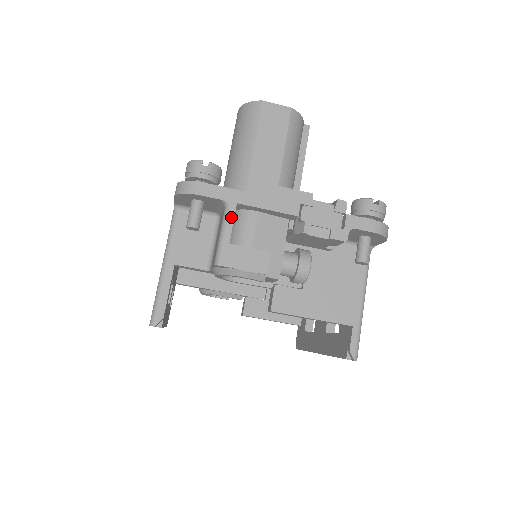
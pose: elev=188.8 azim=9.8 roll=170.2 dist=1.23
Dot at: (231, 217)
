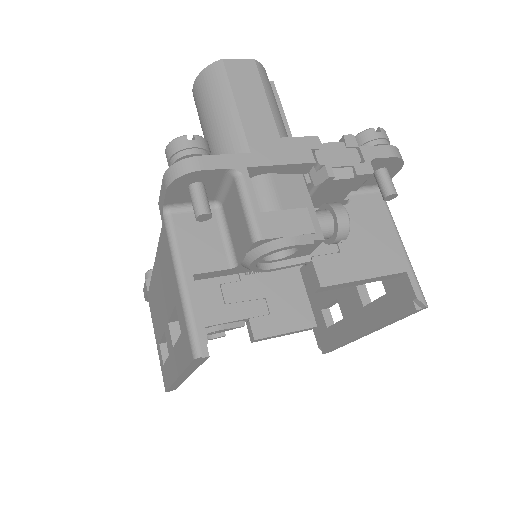
Dot at: (248, 184)
